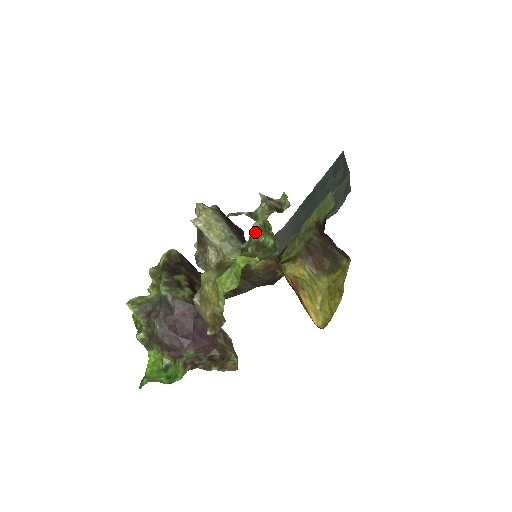
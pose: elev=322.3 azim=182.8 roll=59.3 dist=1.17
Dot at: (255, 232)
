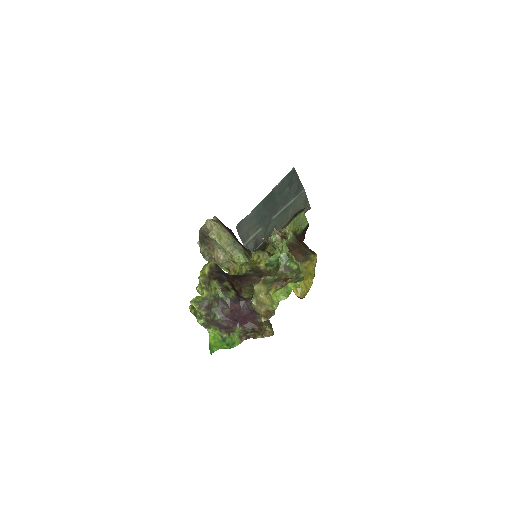
Dot at: (282, 259)
